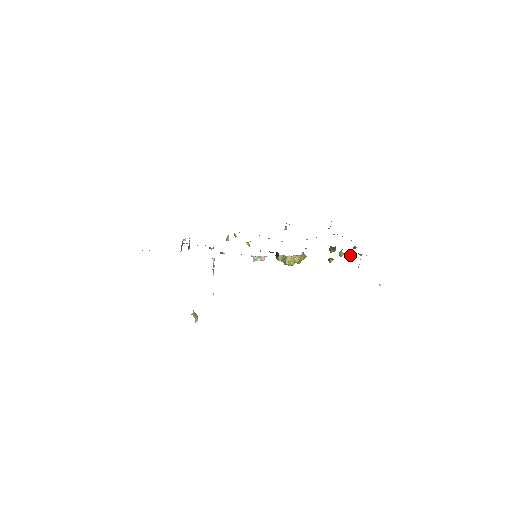
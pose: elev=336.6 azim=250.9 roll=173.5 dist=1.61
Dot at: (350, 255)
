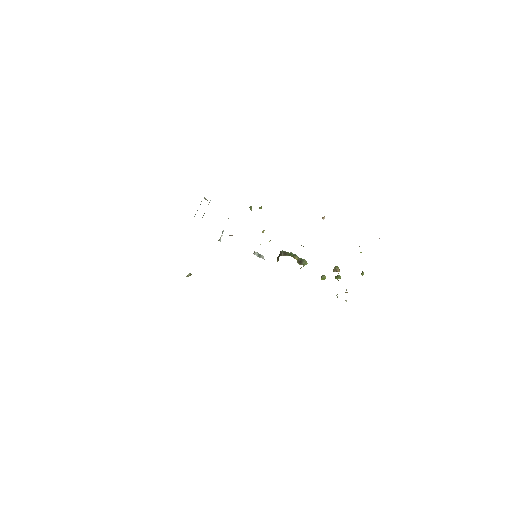
Dot at: occluded
